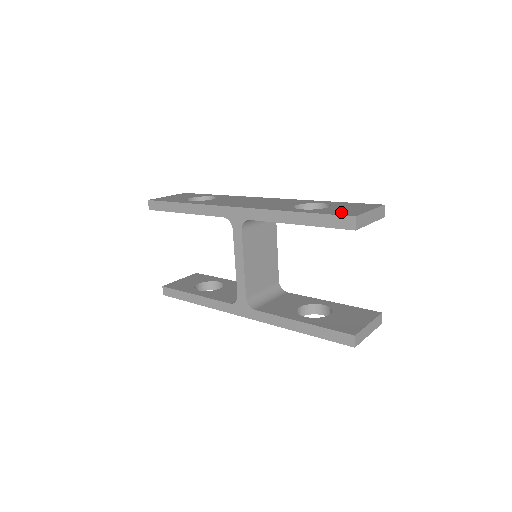
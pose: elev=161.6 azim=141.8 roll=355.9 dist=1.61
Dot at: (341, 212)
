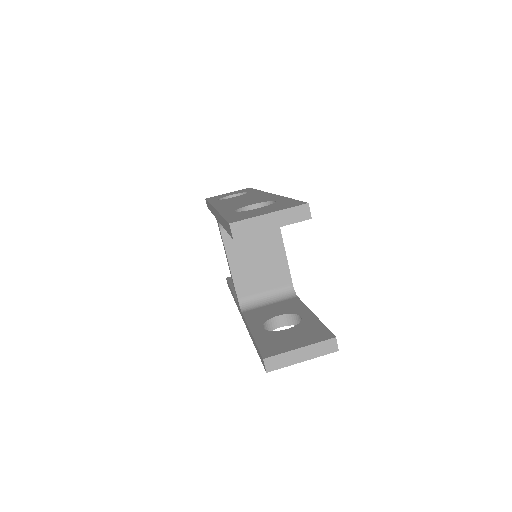
Dot at: (240, 216)
